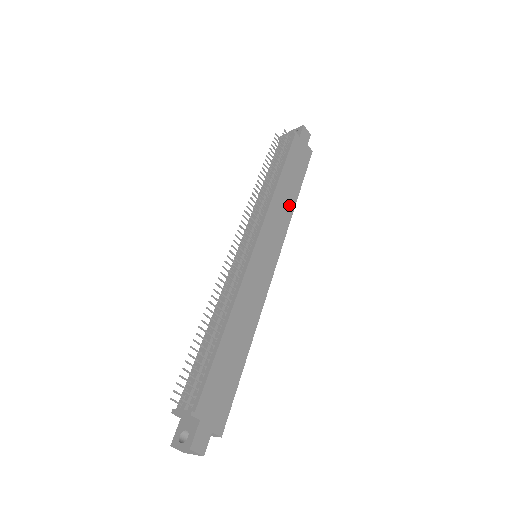
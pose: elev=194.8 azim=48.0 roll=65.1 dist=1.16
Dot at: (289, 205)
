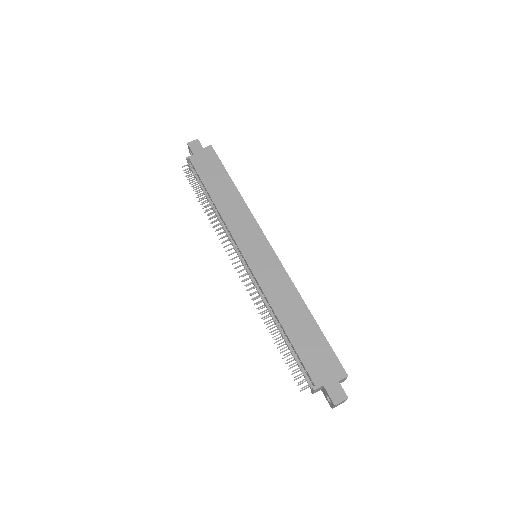
Dot at: (236, 201)
